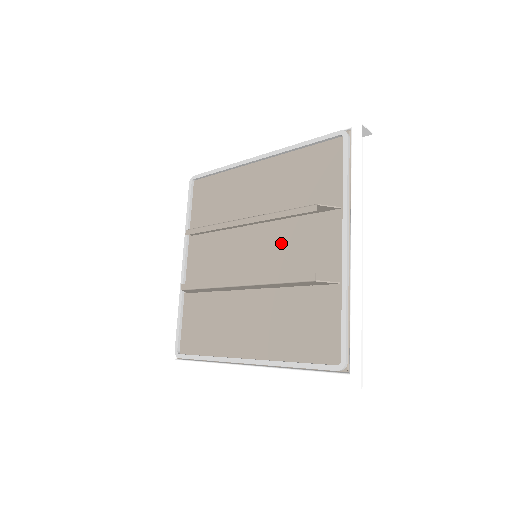
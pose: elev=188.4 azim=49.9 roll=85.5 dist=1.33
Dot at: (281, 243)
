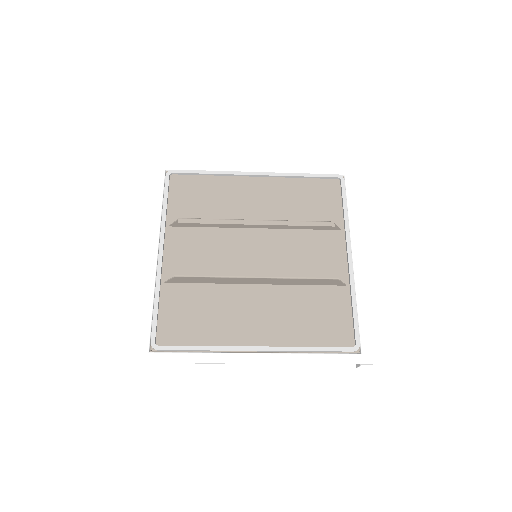
Dot at: (286, 248)
